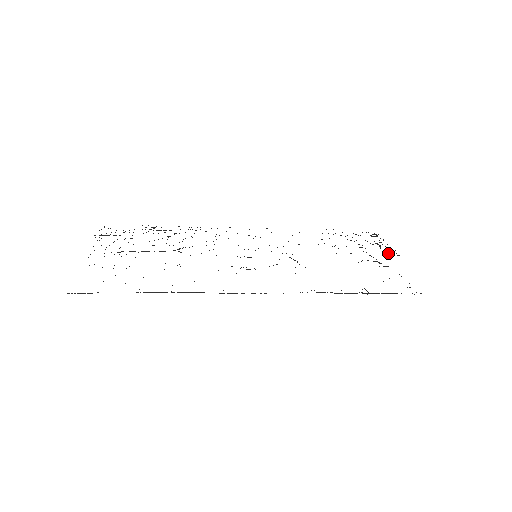
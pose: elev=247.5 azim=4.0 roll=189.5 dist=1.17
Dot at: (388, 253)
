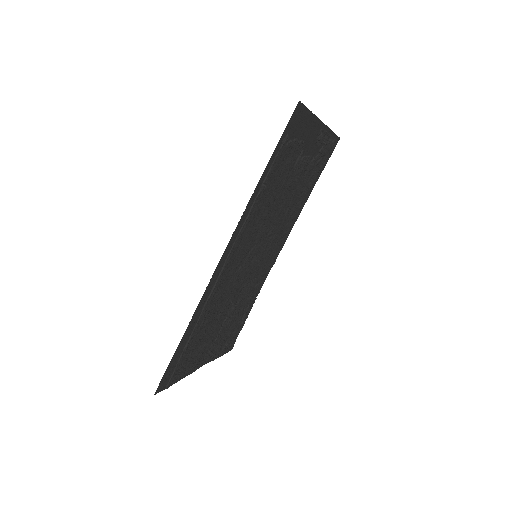
Dot at: (318, 141)
